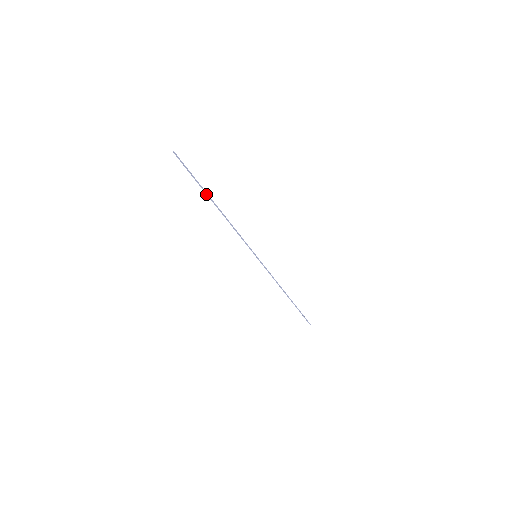
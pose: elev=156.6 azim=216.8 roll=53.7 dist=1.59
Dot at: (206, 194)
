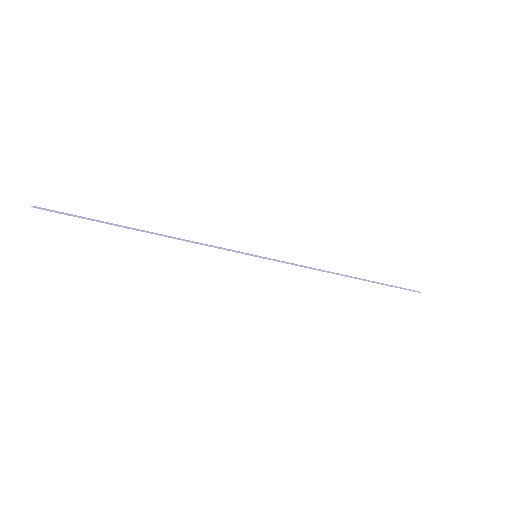
Dot at: (118, 226)
